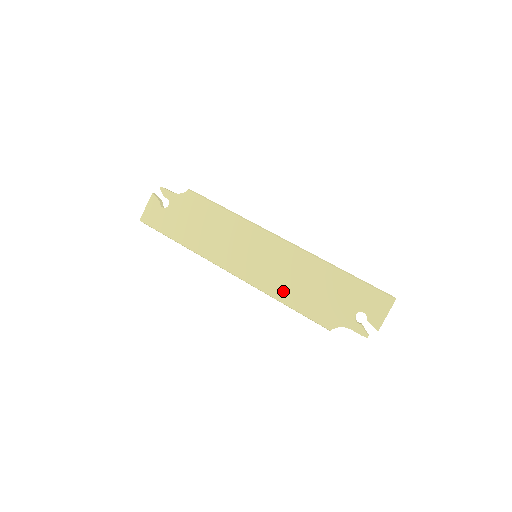
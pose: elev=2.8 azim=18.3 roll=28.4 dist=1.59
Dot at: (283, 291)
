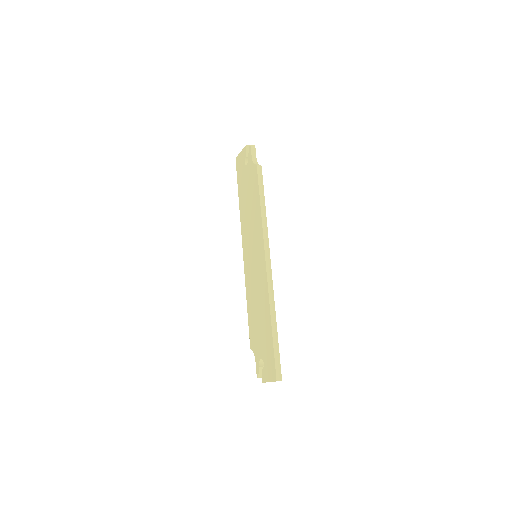
Dot at: (250, 296)
